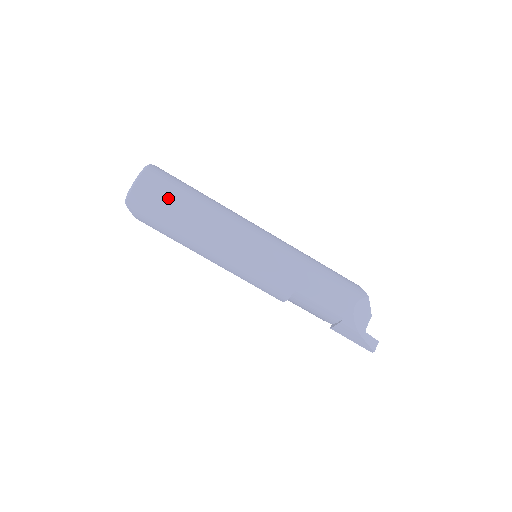
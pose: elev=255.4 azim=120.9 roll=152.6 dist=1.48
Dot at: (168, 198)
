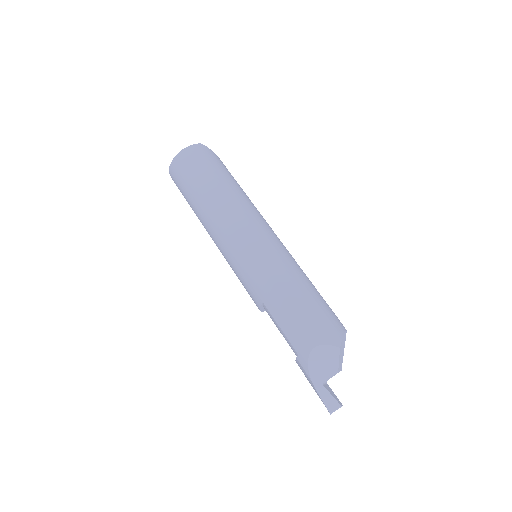
Dot at: (193, 175)
